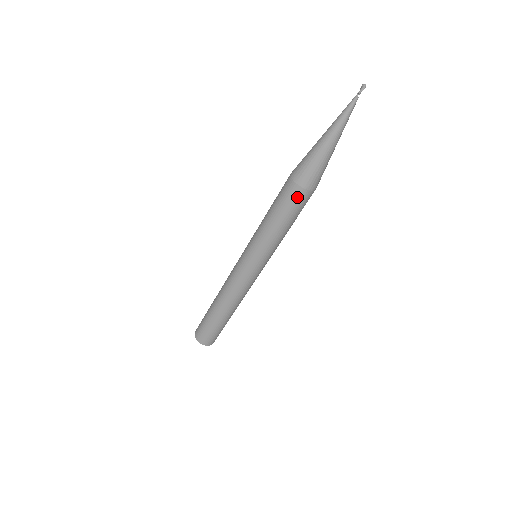
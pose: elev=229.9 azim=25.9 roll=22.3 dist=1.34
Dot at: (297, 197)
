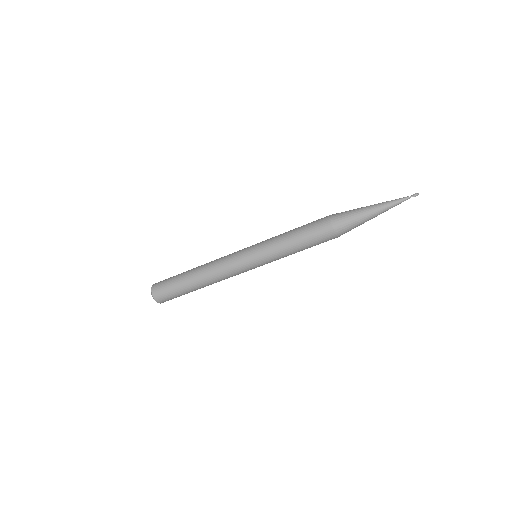
Dot at: (328, 239)
